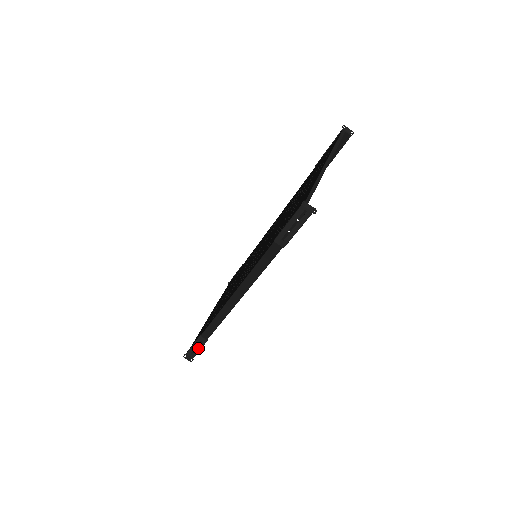
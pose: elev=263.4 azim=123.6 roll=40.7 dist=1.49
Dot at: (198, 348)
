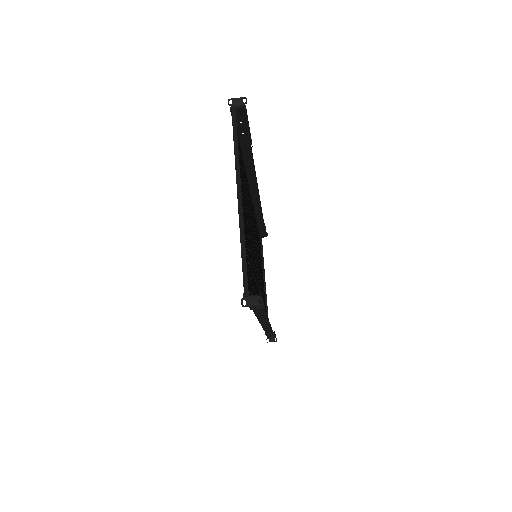
Dot at: (272, 335)
